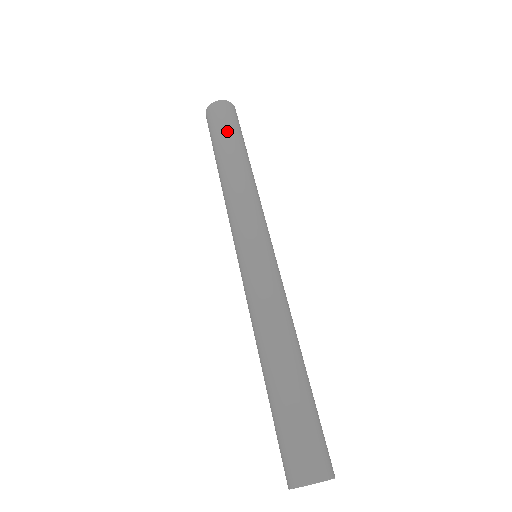
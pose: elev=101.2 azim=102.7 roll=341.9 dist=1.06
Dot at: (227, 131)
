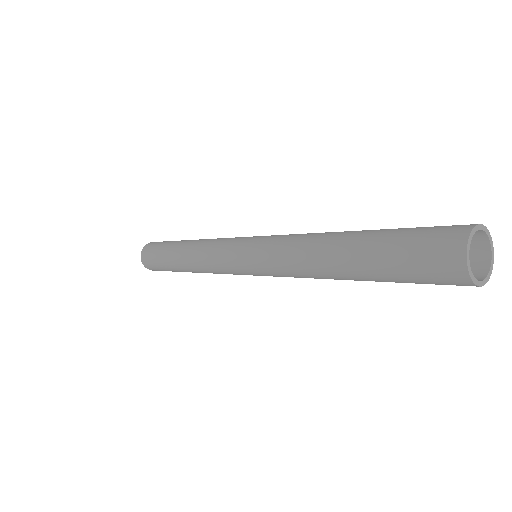
Dot at: (165, 244)
